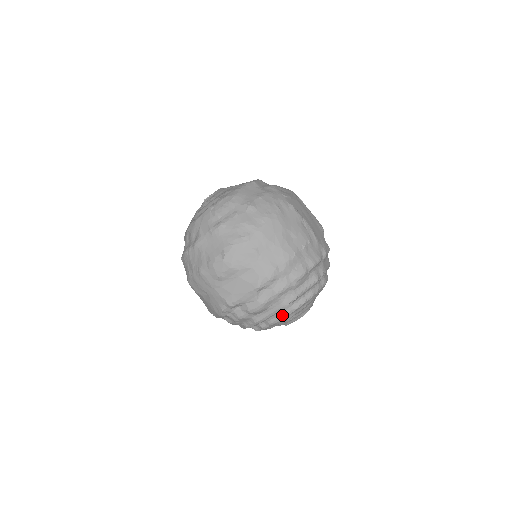
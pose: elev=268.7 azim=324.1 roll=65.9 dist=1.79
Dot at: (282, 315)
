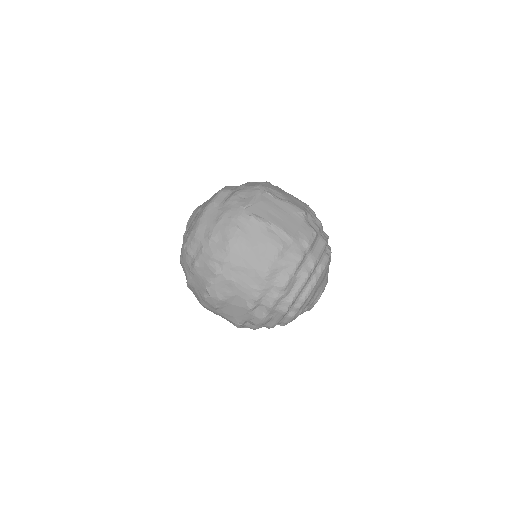
Dot at: (290, 316)
